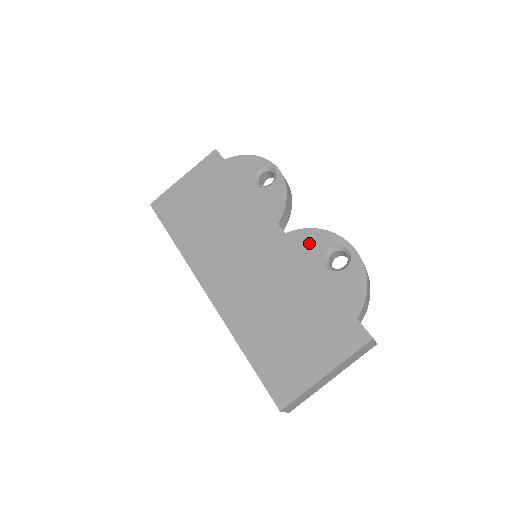
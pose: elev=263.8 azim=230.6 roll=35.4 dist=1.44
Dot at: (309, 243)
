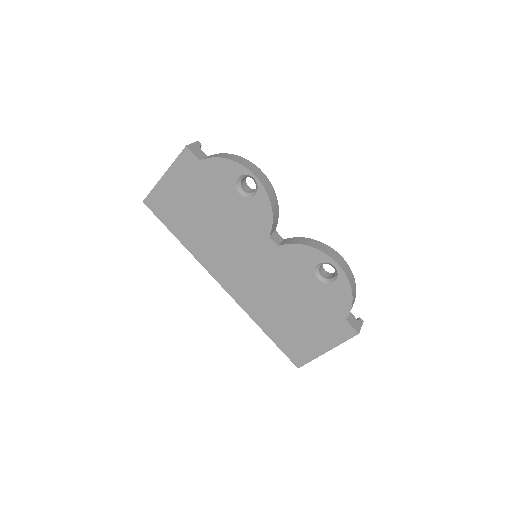
Dot at: (300, 257)
